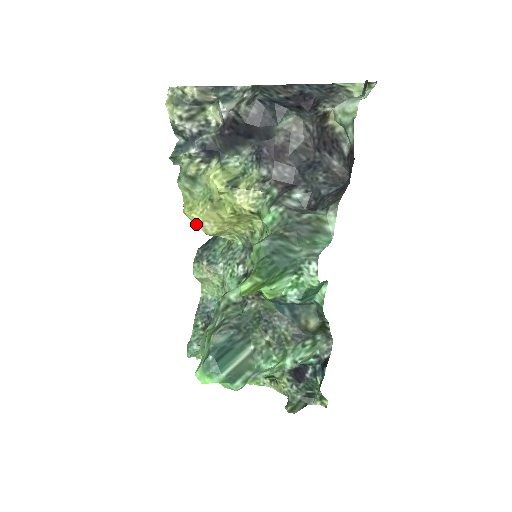
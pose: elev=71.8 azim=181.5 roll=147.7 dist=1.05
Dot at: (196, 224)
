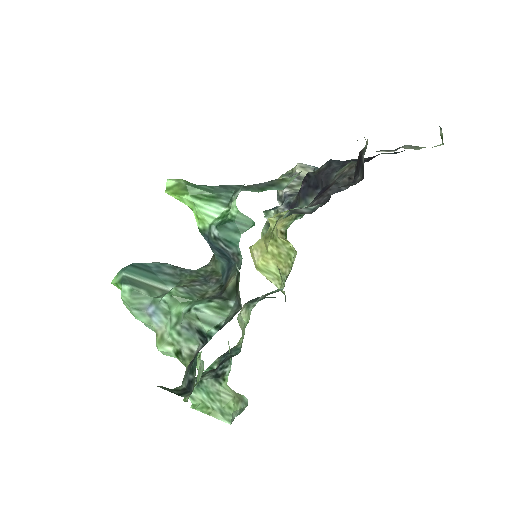
Dot at: (252, 256)
